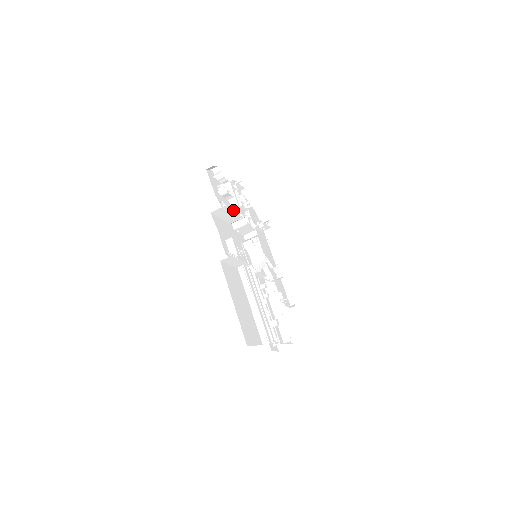
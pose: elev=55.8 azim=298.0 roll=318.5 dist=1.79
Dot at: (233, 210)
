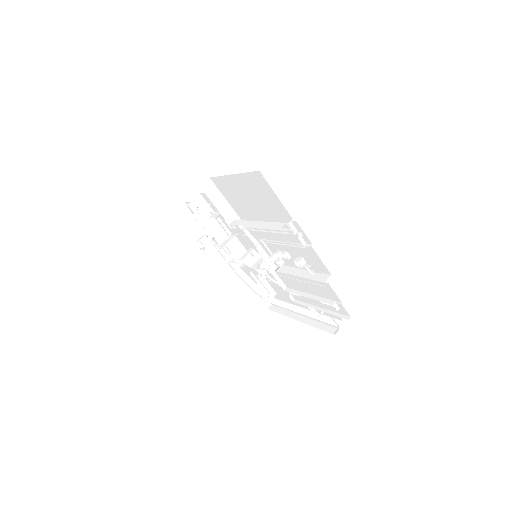
Dot at: occluded
